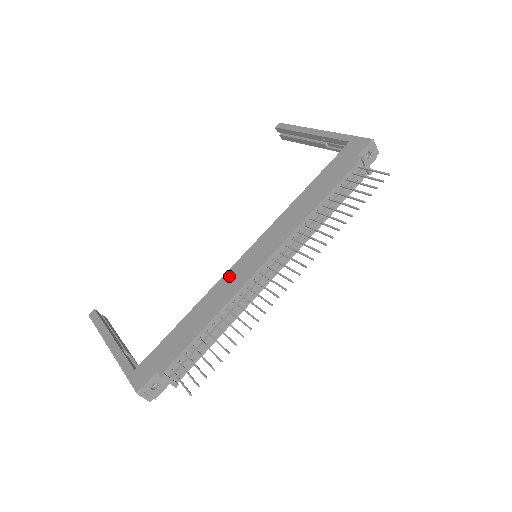
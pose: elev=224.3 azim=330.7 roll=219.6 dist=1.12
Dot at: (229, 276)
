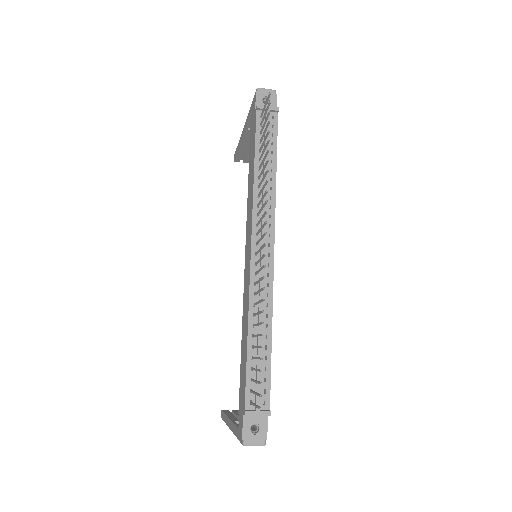
Dot at: (244, 290)
